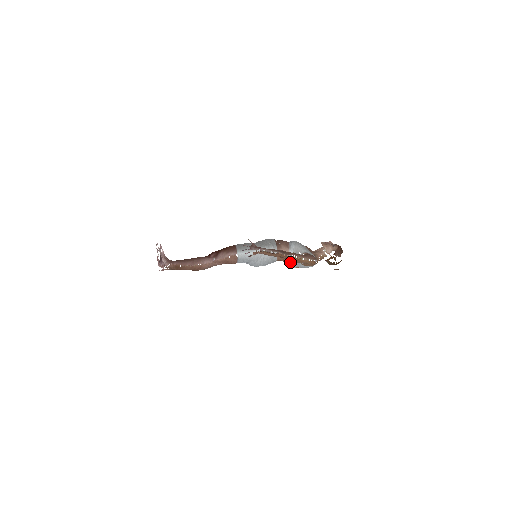
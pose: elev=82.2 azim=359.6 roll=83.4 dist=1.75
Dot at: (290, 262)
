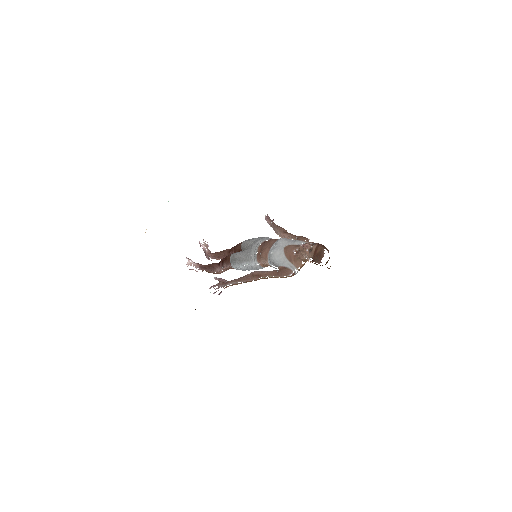
Dot at: occluded
